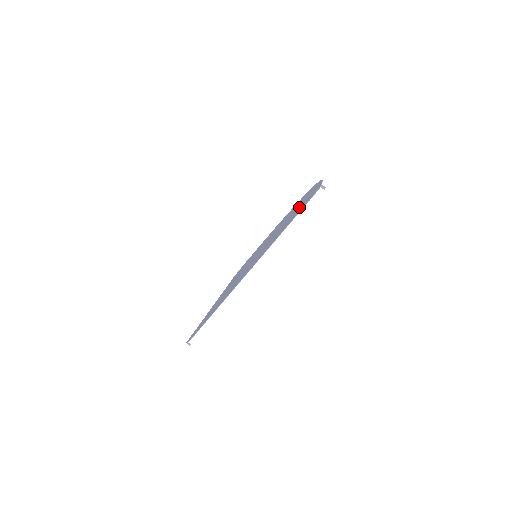
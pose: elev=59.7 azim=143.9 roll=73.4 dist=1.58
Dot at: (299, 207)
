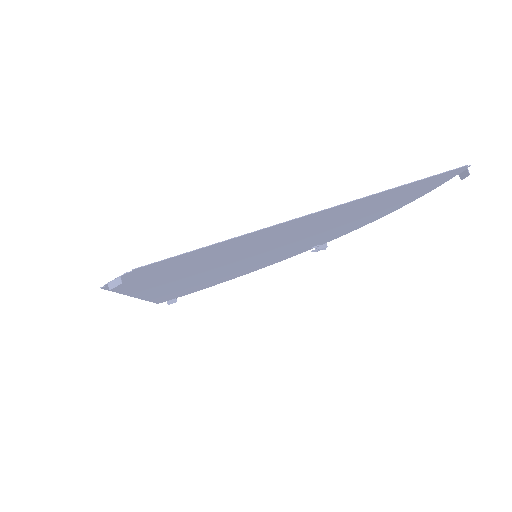
Dot at: (386, 204)
